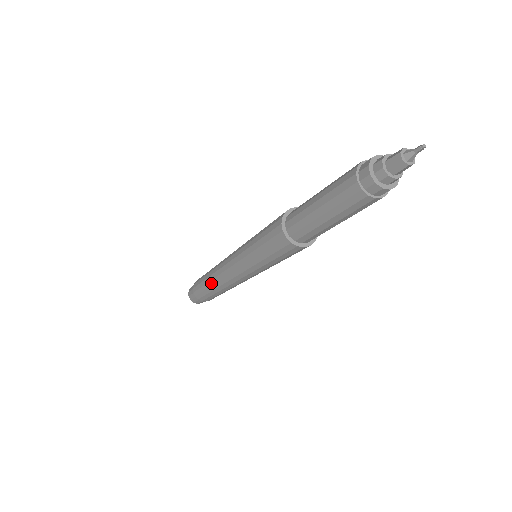
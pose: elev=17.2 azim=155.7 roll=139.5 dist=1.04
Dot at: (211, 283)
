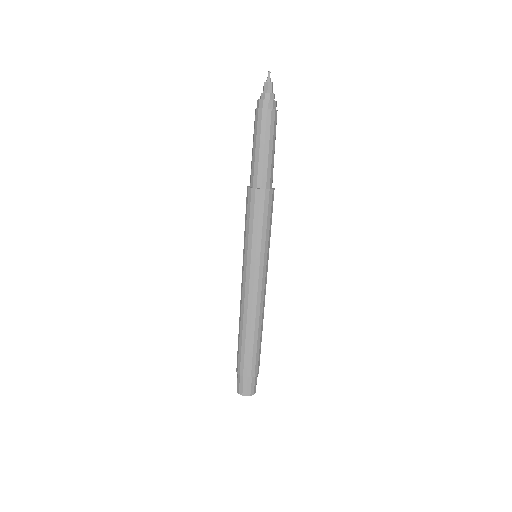
Dot at: (248, 329)
